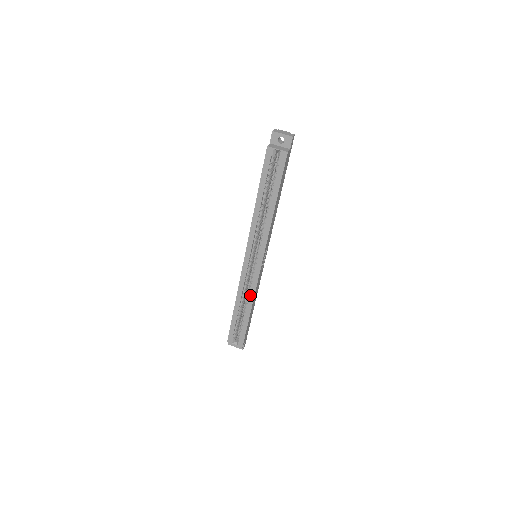
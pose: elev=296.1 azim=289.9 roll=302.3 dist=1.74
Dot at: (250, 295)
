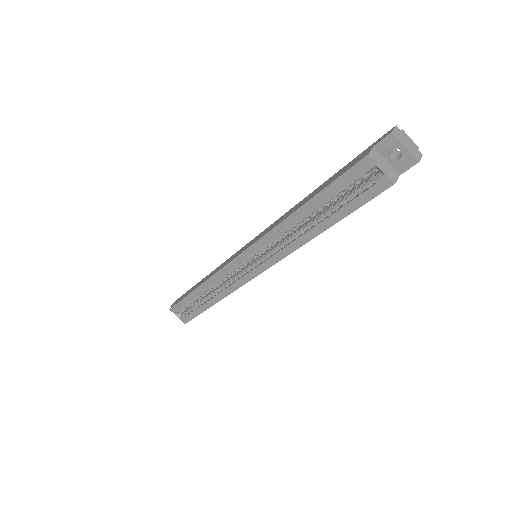
Dot at: (223, 291)
